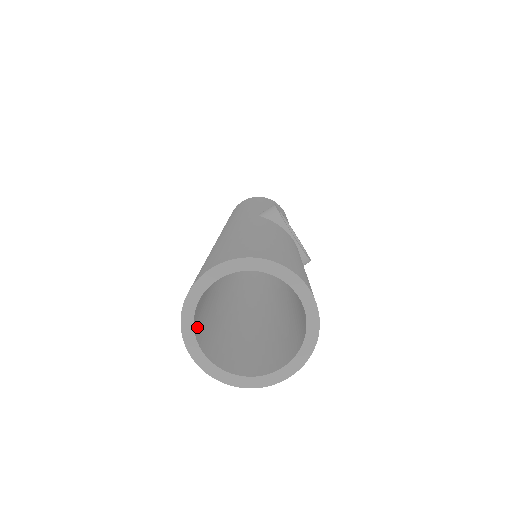
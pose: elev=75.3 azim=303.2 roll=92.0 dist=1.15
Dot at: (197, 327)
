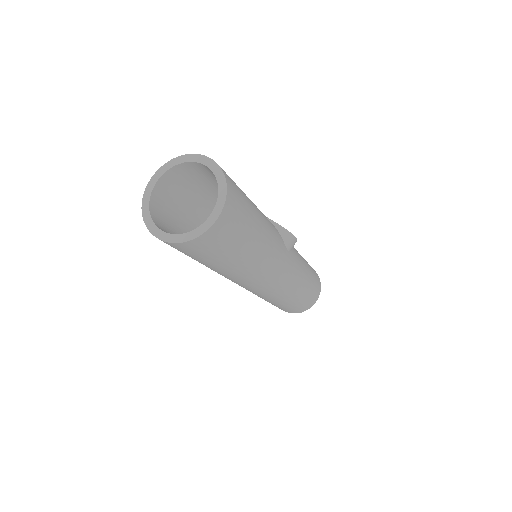
Dot at: (159, 225)
